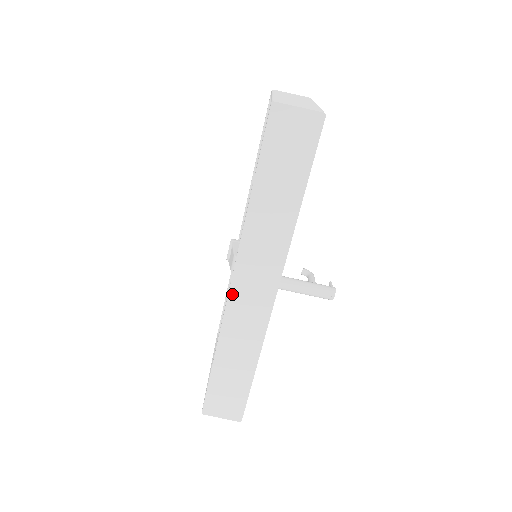
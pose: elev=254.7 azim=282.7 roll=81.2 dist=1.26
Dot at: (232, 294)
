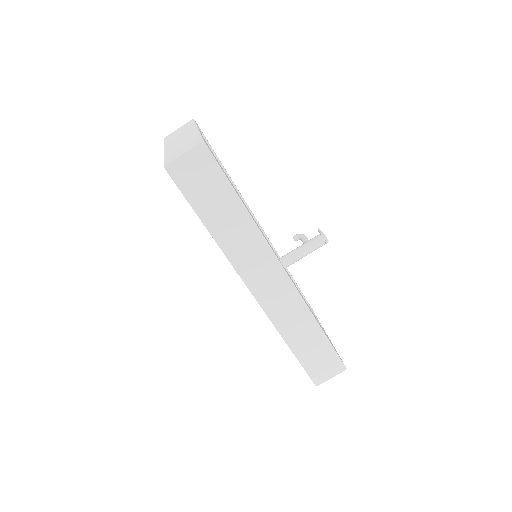
Dot at: (259, 300)
